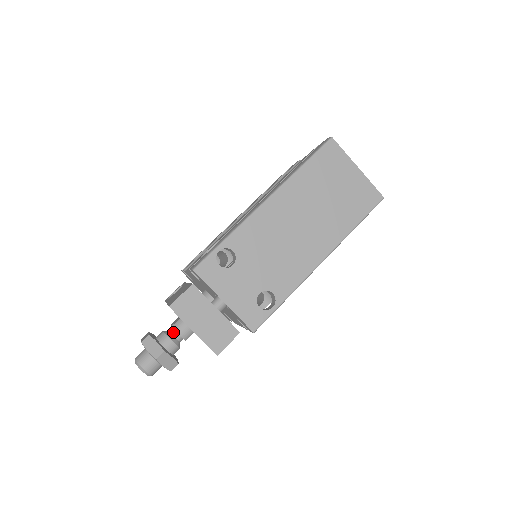
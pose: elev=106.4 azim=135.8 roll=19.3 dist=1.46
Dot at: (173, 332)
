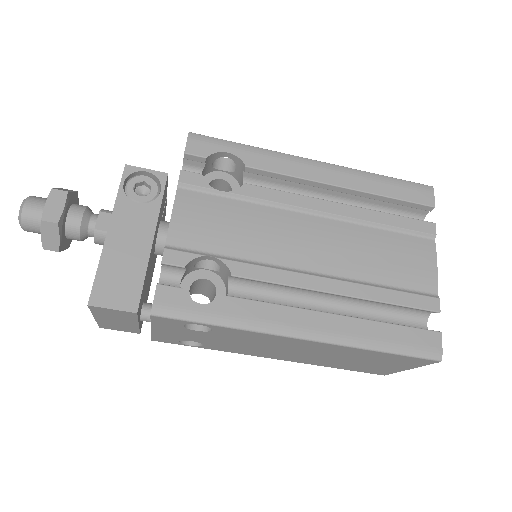
Dot at: (91, 231)
